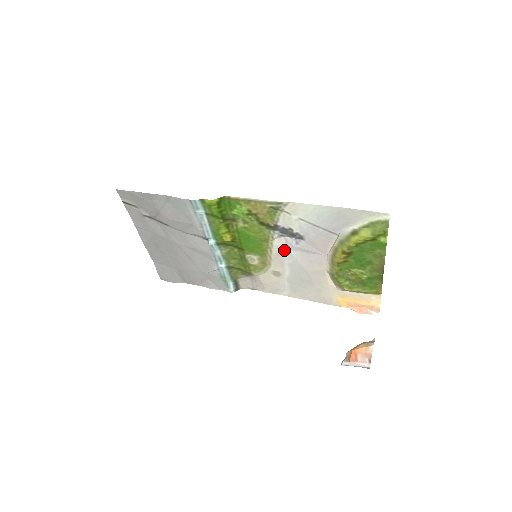
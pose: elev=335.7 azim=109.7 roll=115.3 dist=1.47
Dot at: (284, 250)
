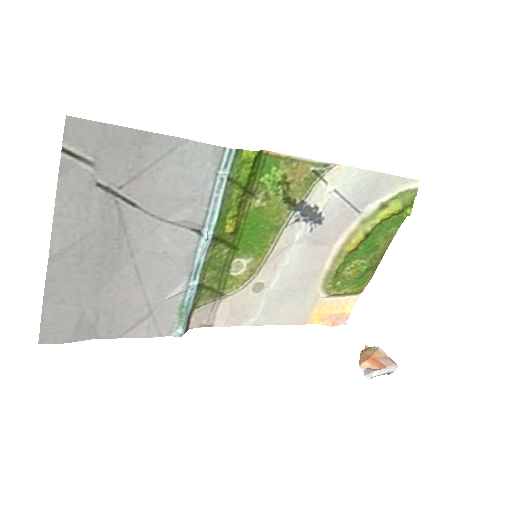
Dot at: (289, 244)
